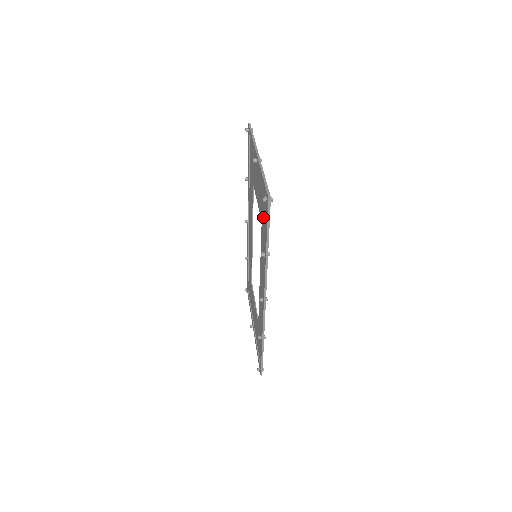
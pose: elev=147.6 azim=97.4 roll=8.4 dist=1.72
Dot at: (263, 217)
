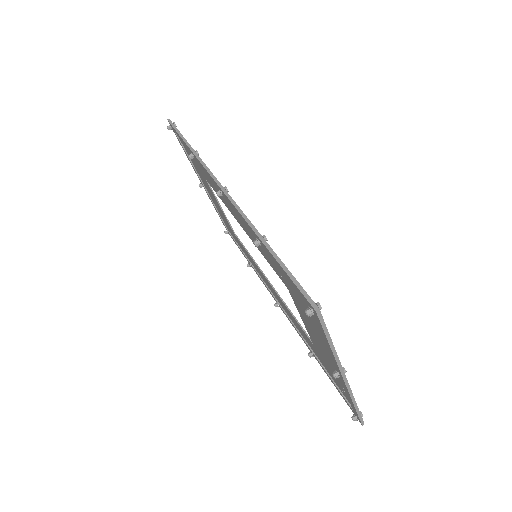
Dot at: occluded
